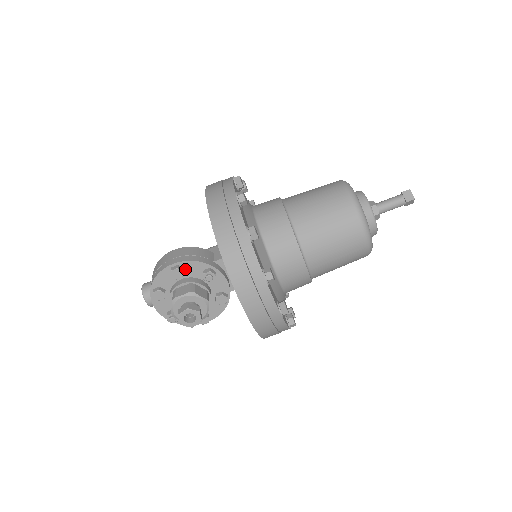
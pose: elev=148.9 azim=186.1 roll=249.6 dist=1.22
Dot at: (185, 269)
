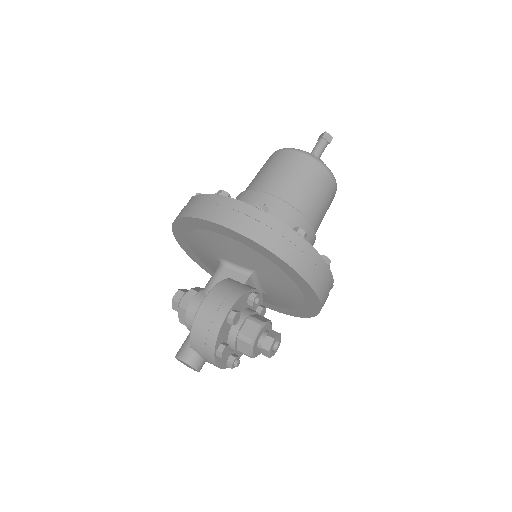
Dot at: (236, 309)
